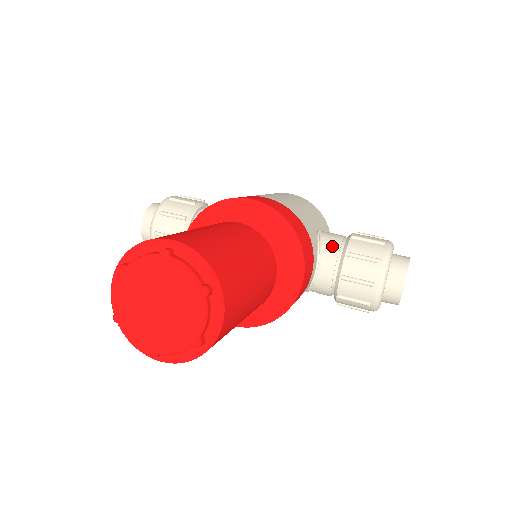
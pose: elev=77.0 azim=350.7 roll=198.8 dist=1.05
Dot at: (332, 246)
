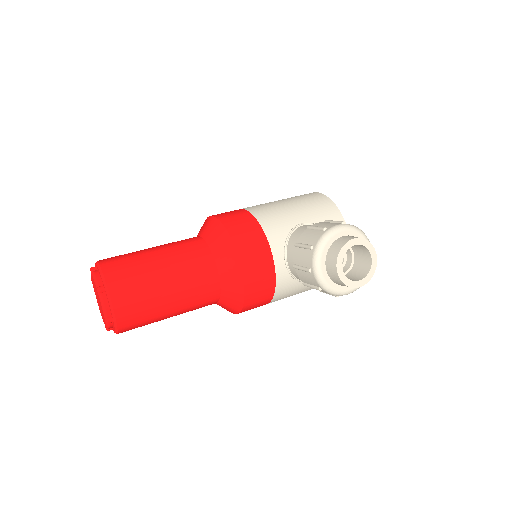
Dot at: (295, 239)
